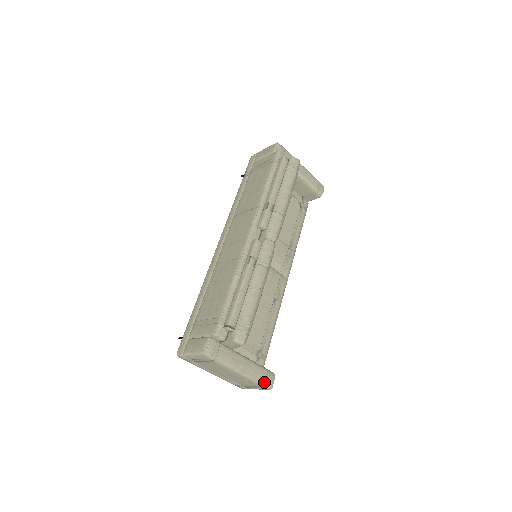
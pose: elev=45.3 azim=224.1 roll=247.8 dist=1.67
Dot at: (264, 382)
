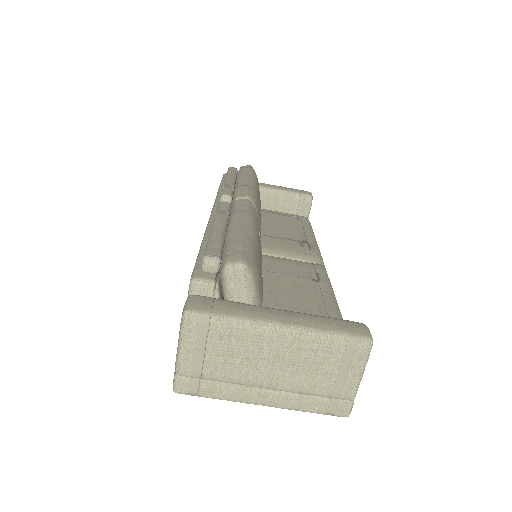
Dot at: (345, 332)
